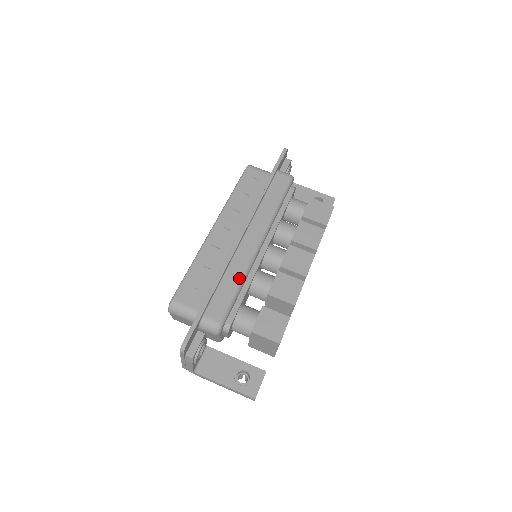
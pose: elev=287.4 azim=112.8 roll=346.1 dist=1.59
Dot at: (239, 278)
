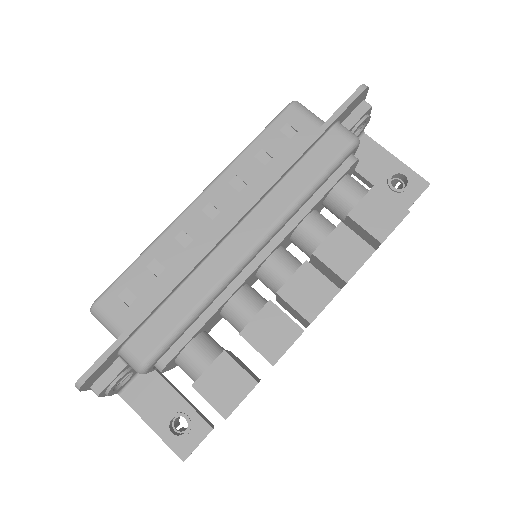
Dot at: (199, 299)
